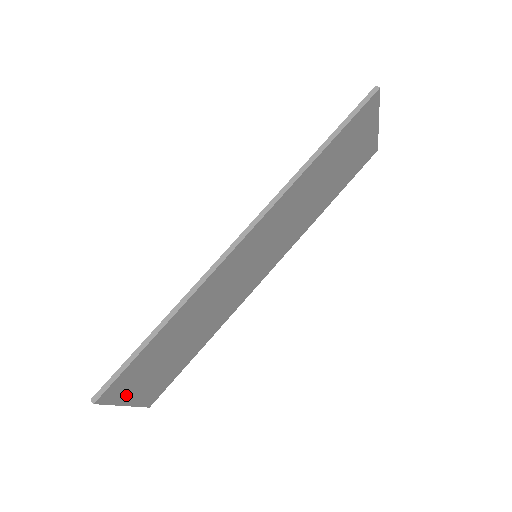
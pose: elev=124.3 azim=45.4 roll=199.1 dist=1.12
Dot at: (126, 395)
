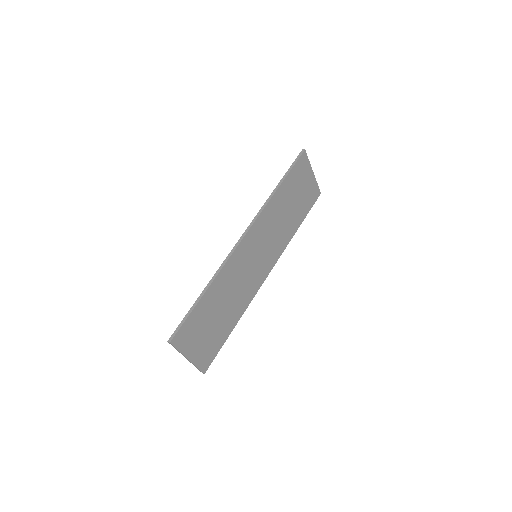
Dot at: (188, 348)
